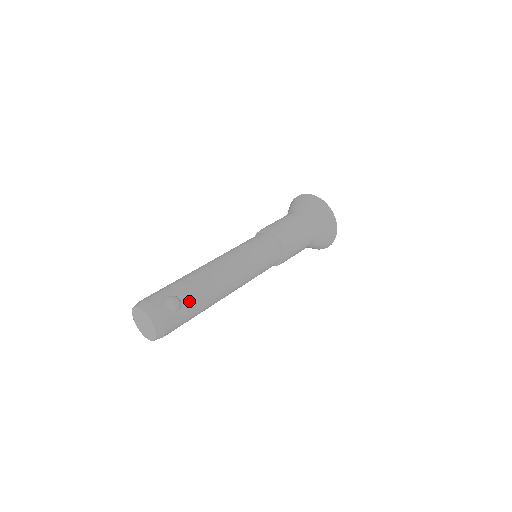
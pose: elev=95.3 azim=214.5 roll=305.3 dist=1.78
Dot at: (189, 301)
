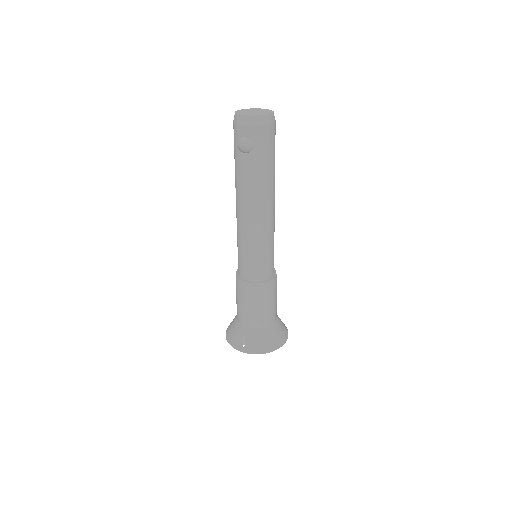
Dot at: occluded
